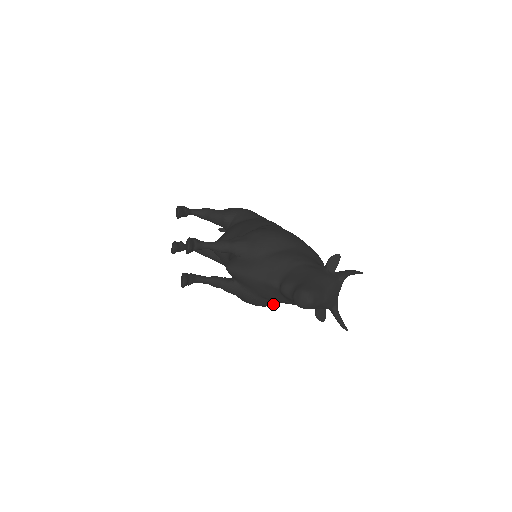
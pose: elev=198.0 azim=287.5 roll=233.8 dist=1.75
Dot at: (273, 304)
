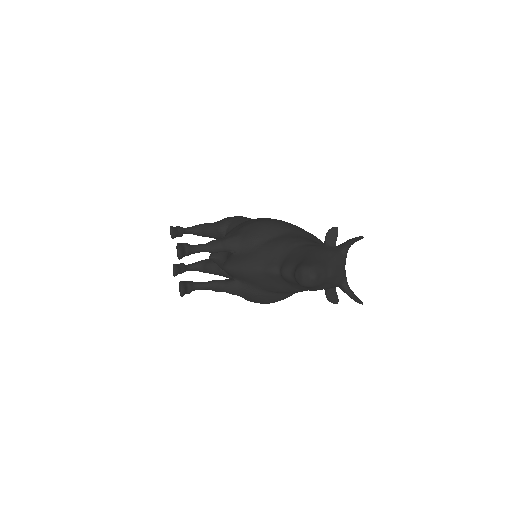
Dot at: (281, 298)
